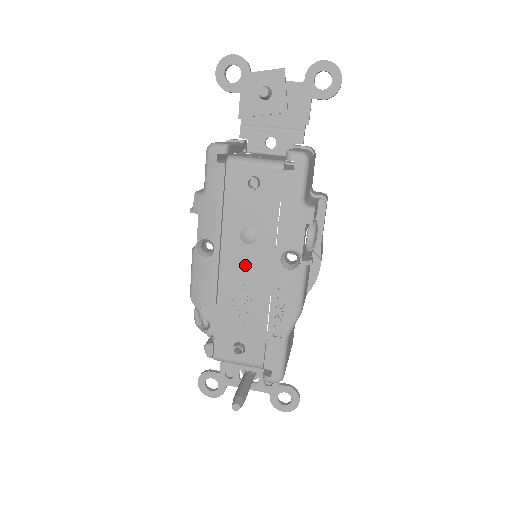
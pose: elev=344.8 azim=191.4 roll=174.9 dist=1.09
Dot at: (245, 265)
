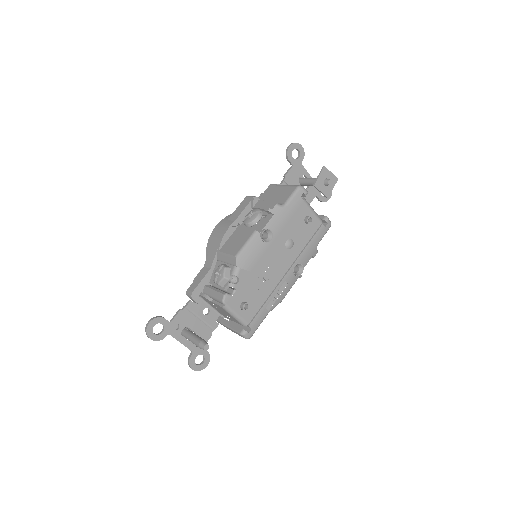
Dot at: (278, 258)
